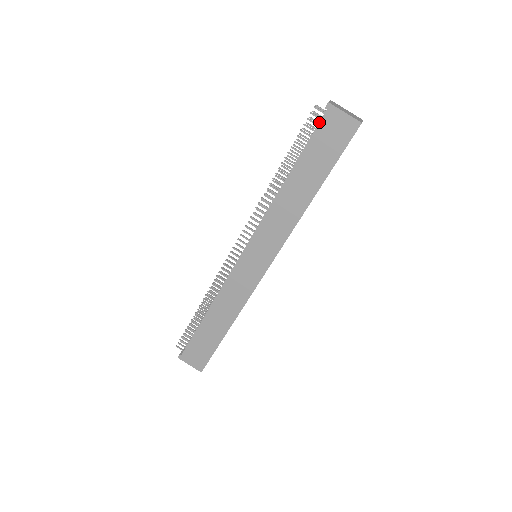
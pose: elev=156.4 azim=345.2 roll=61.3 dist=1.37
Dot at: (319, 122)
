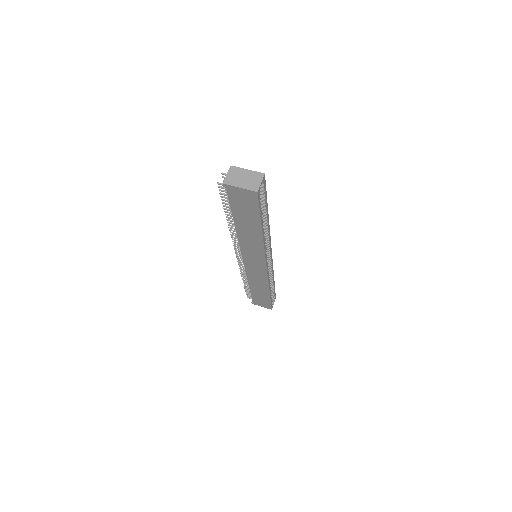
Dot at: occluded
